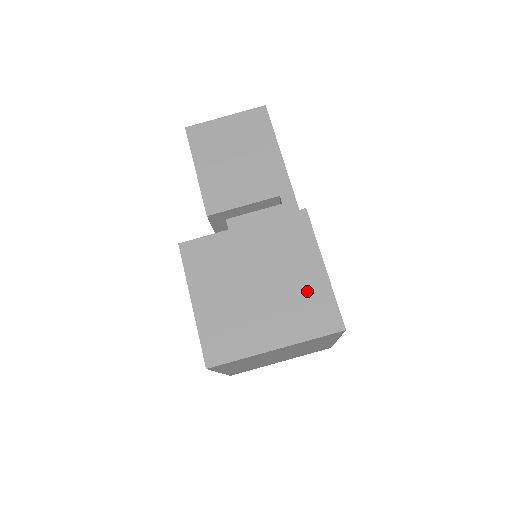
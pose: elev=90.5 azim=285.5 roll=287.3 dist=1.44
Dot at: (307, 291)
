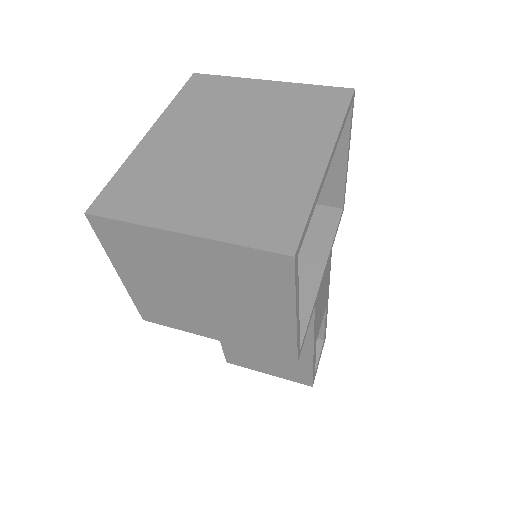
Dot at: occluded
